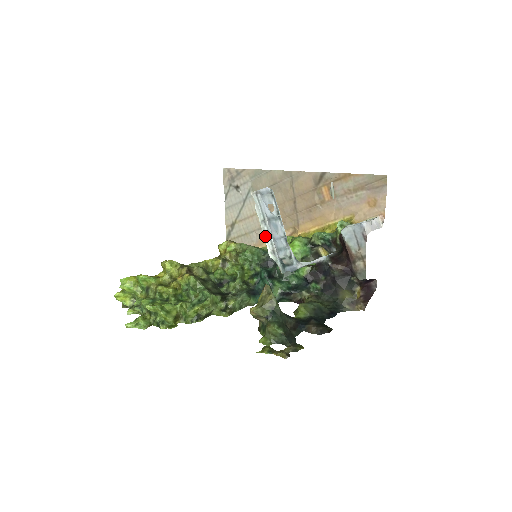
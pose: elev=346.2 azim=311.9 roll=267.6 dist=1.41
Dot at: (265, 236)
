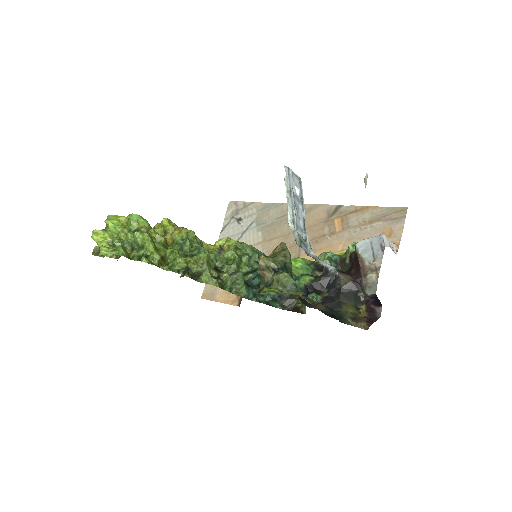
Dot at: (288, 205)
